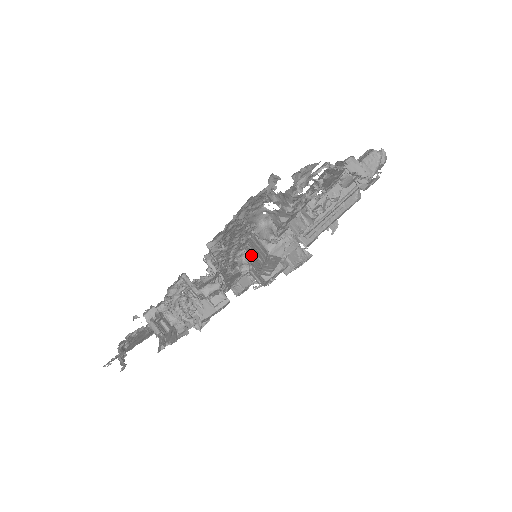
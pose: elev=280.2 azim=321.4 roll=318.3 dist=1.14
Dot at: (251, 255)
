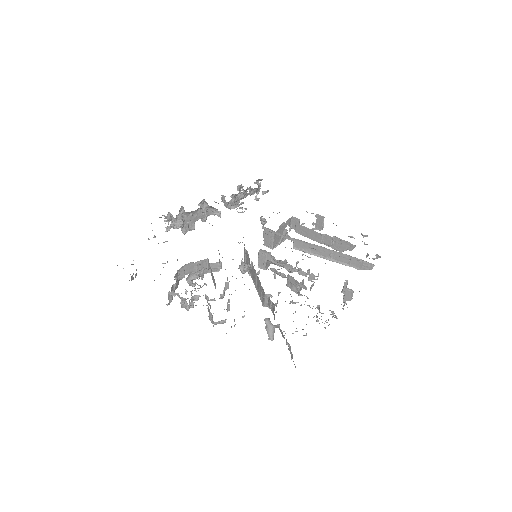
Dot at: (254, 271)
